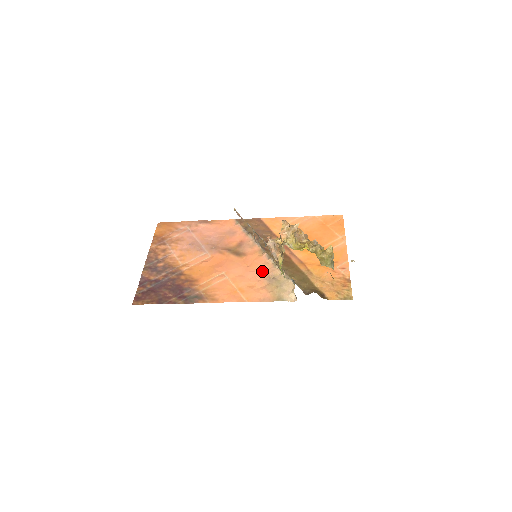
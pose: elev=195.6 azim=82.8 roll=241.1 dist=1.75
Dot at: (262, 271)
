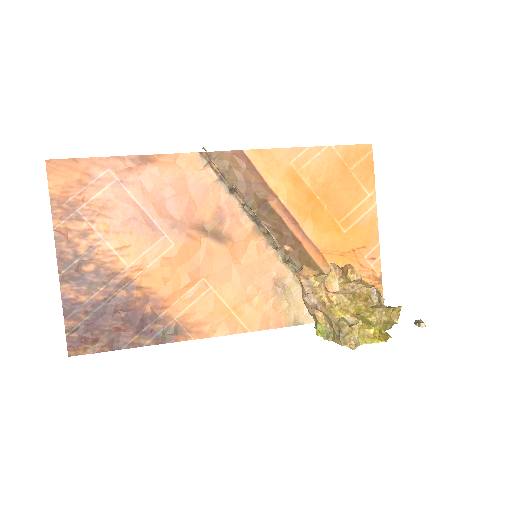
Dot at: (263, 272)
